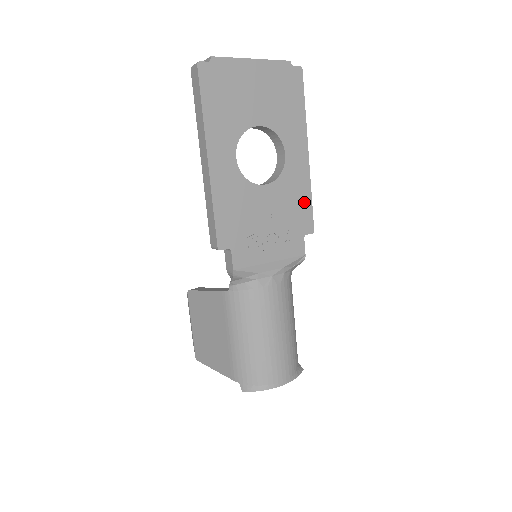
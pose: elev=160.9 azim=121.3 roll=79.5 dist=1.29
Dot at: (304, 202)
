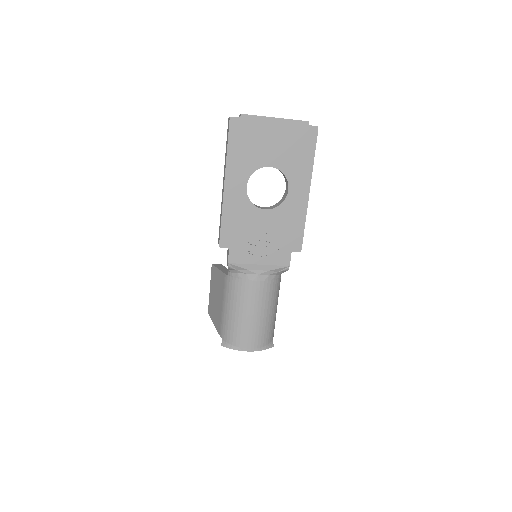
Dot at: (297, 228)
